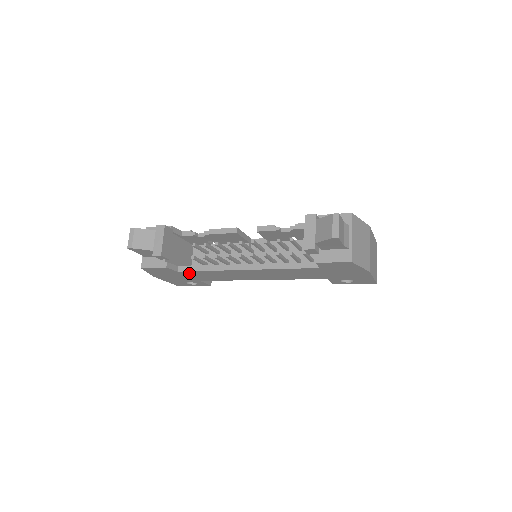
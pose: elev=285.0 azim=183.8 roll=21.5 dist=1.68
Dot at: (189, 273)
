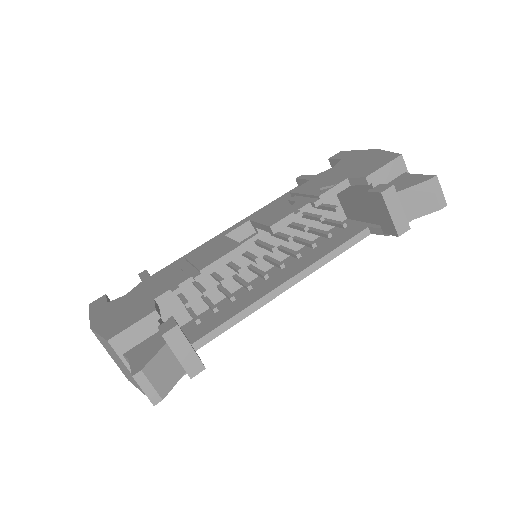
Dot at: occluded
